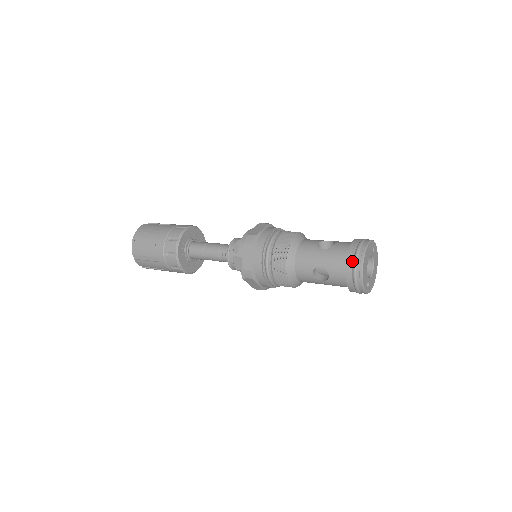
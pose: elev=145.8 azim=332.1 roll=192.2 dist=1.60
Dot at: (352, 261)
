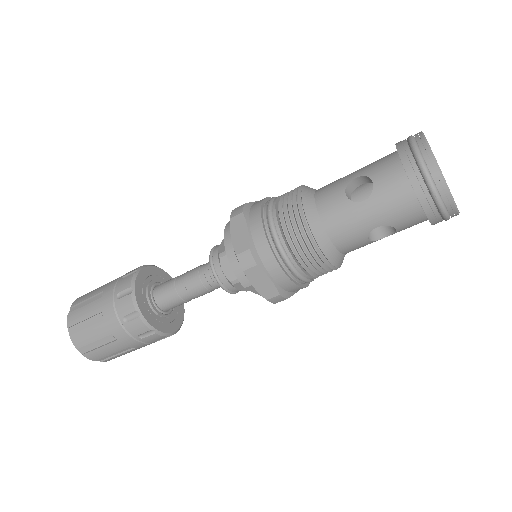
Dot at: (429, 196)
